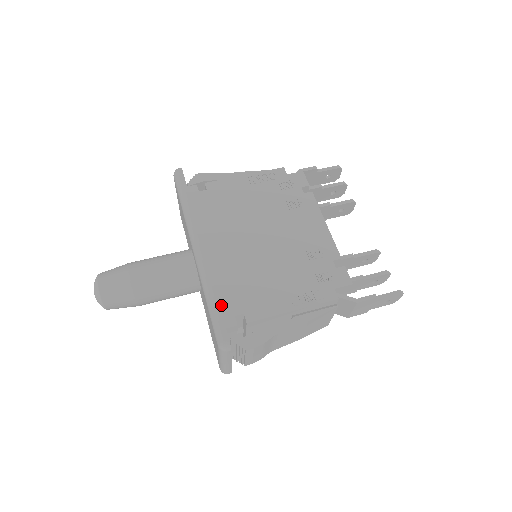
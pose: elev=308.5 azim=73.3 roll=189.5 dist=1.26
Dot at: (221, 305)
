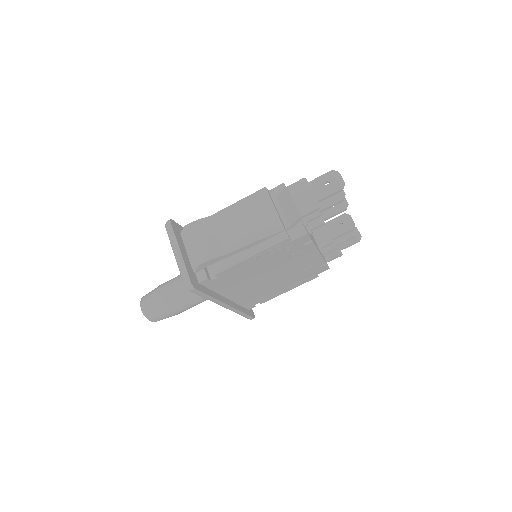
Dot at: (244, 307)
